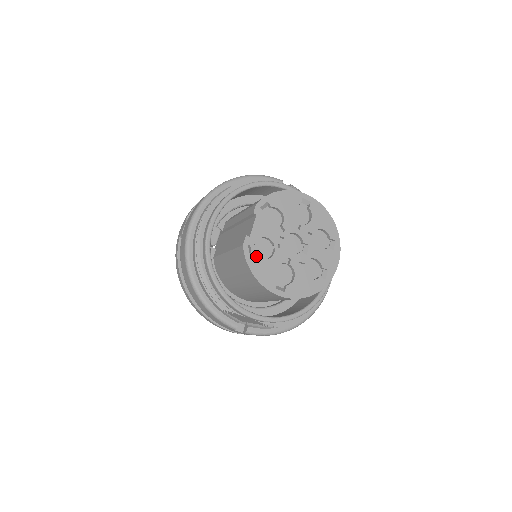
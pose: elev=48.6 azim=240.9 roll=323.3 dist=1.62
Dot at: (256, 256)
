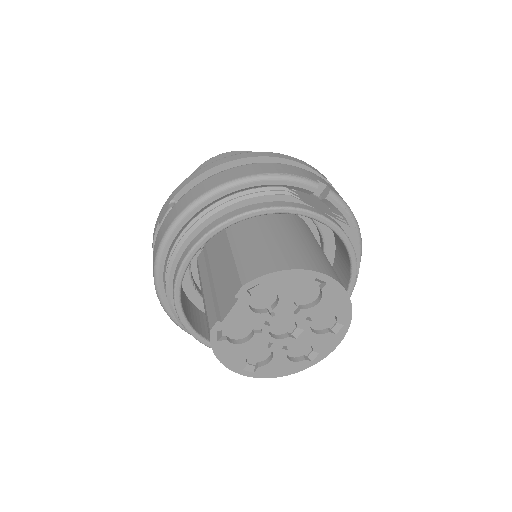
Dot at: (226, 341)
